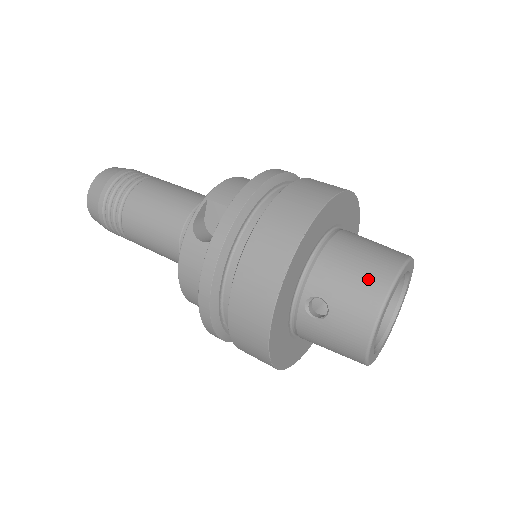
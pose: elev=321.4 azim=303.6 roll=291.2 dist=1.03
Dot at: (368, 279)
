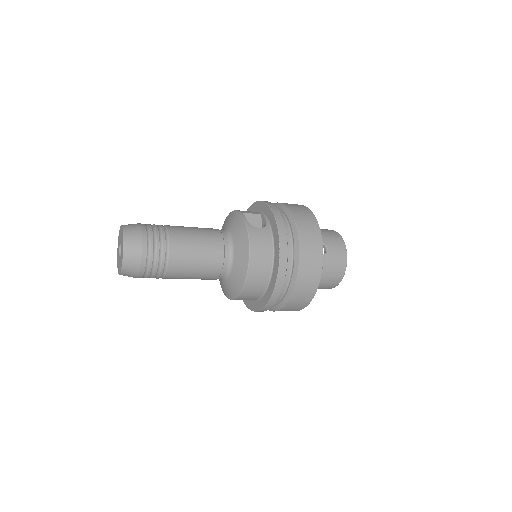
Dot at: (330, 232)
